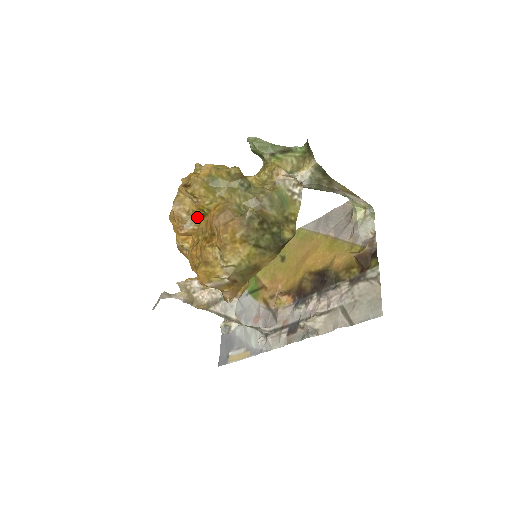
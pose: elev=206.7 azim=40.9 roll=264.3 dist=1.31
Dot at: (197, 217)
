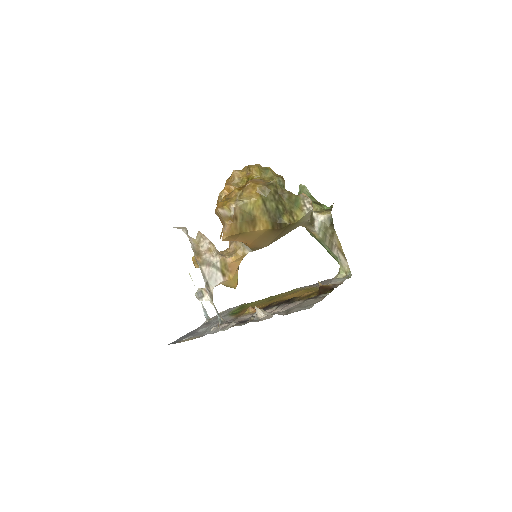
Dot at: (242, 183)
